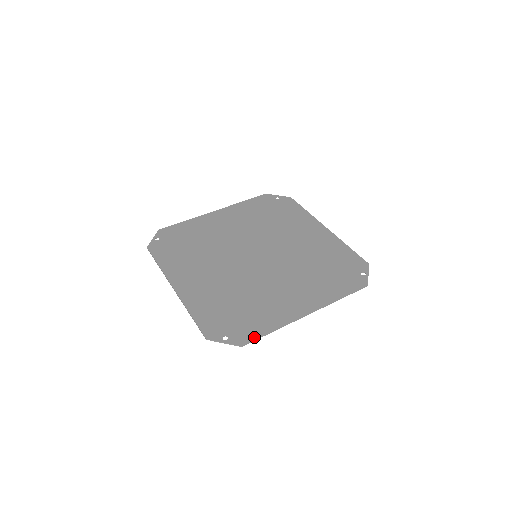
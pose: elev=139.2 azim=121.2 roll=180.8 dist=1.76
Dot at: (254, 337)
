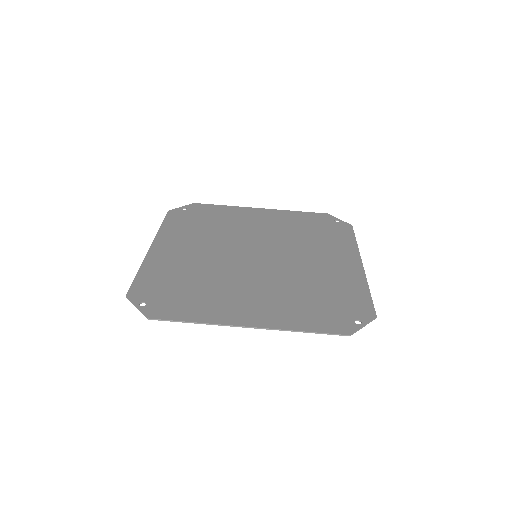
Dot at: (168, 317)
